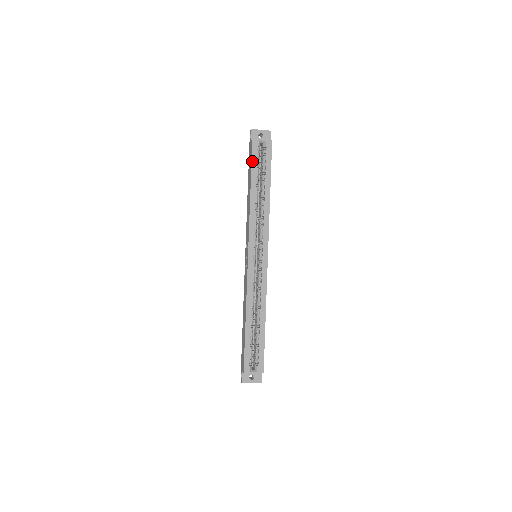
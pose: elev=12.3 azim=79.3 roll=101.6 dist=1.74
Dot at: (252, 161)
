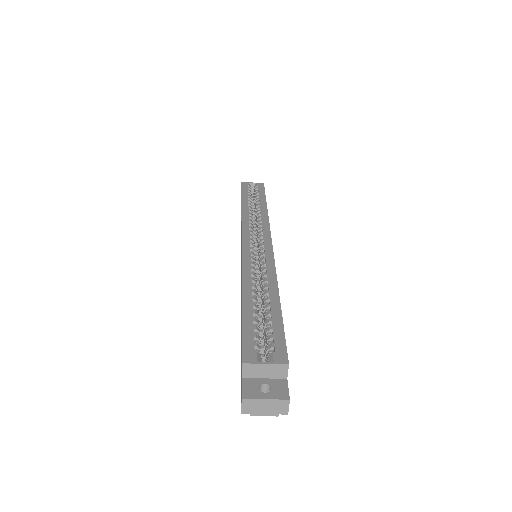
Dot at: (242, 191)
